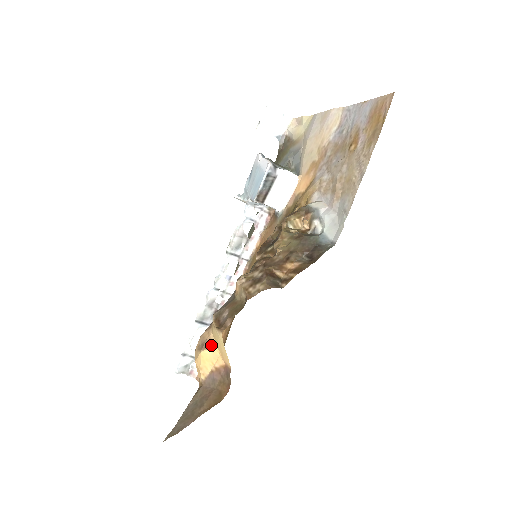
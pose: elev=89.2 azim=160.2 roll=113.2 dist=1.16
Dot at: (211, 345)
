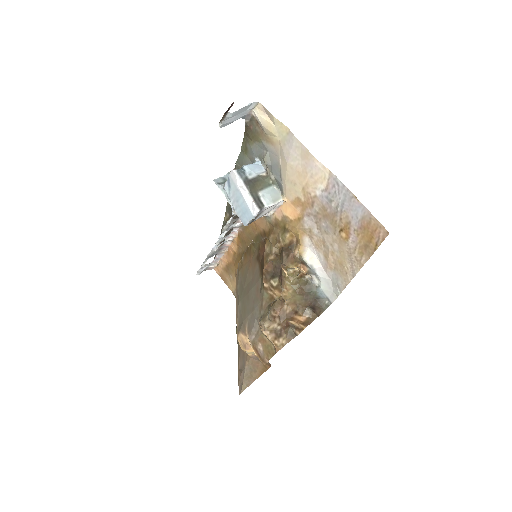
Dot at: (252, 349)
